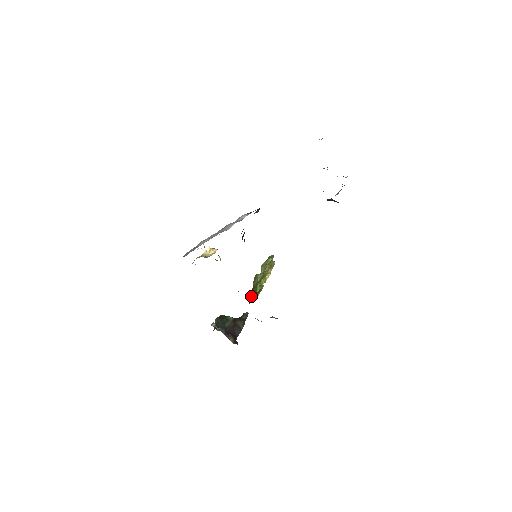
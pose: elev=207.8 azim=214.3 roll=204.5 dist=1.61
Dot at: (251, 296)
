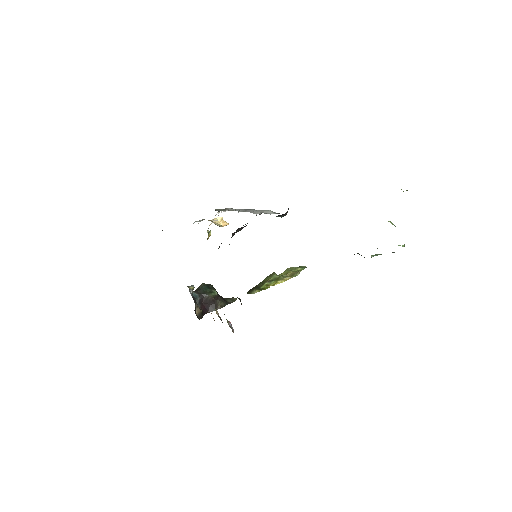
Dot at: (253, 288)
